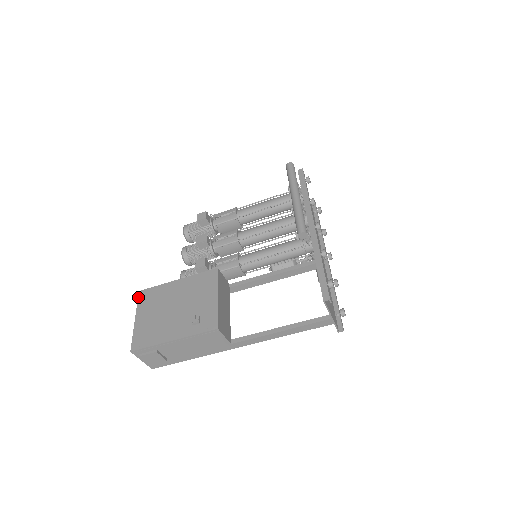
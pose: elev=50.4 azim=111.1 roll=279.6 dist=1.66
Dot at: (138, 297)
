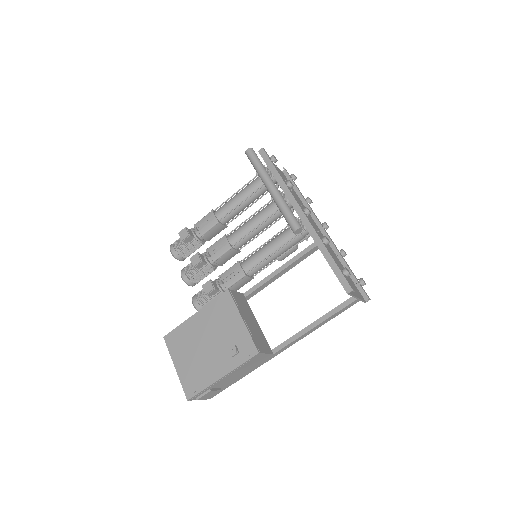
Dot at: (166, 344)
